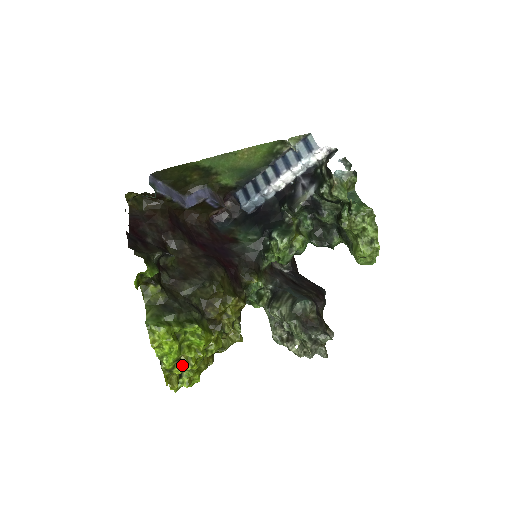
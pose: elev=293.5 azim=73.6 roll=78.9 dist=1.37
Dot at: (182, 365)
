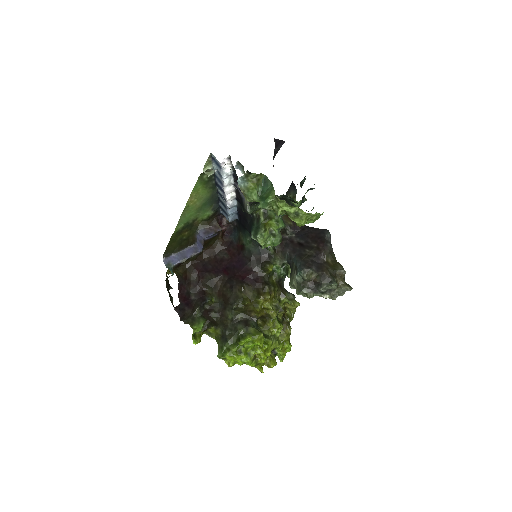
Dot at: (260, 359)
